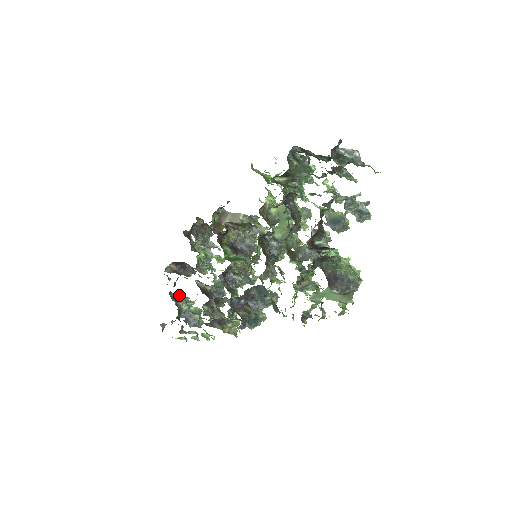
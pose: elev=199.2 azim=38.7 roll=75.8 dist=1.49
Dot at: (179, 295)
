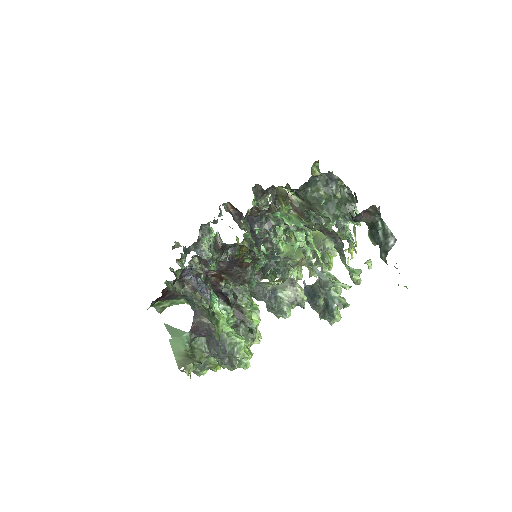
Dot at: (214, 234)
